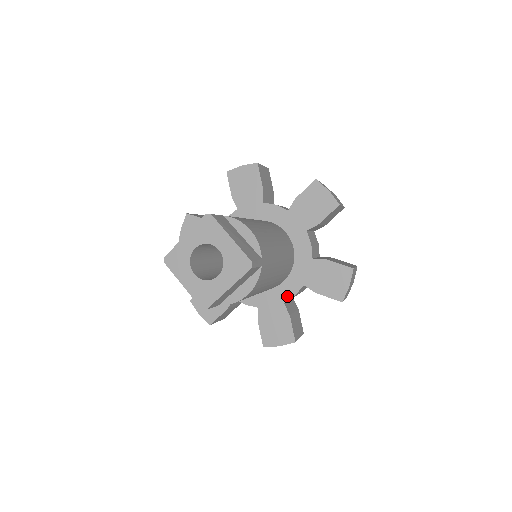
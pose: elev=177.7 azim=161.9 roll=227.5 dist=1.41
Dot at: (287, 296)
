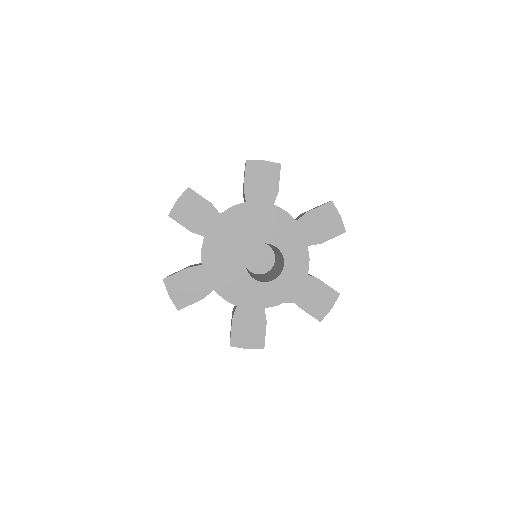
Dot at: occluded
